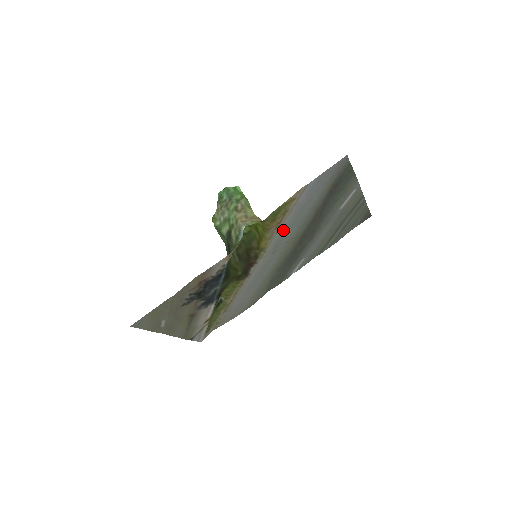
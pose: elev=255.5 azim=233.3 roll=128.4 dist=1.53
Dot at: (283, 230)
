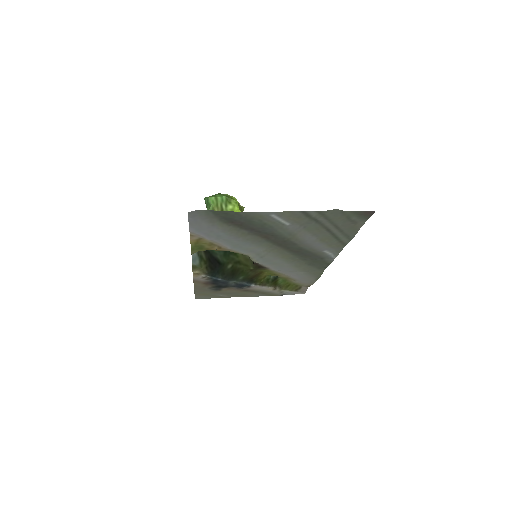
Dot at: (236, 249)
